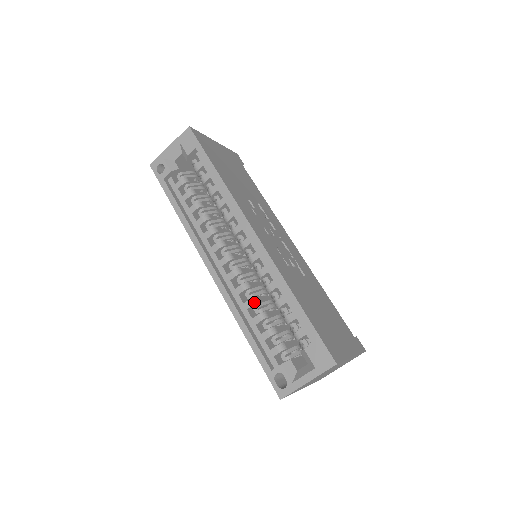
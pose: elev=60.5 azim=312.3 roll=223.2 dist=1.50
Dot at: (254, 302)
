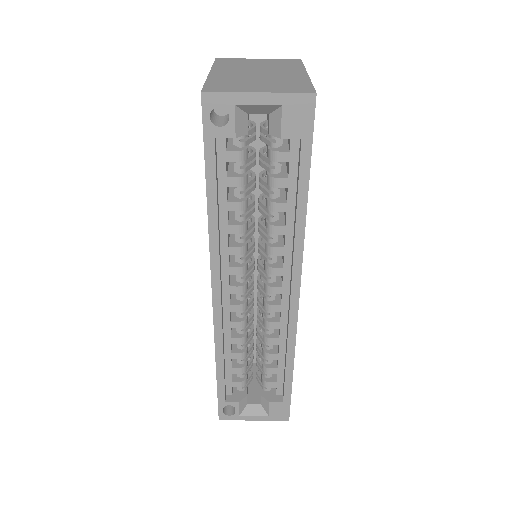
Dot at: (243, 342)
